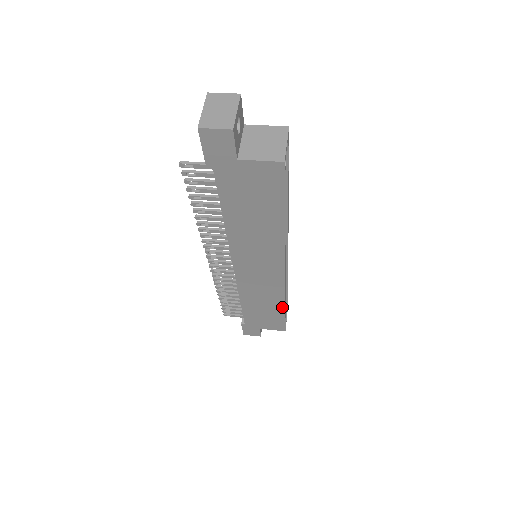
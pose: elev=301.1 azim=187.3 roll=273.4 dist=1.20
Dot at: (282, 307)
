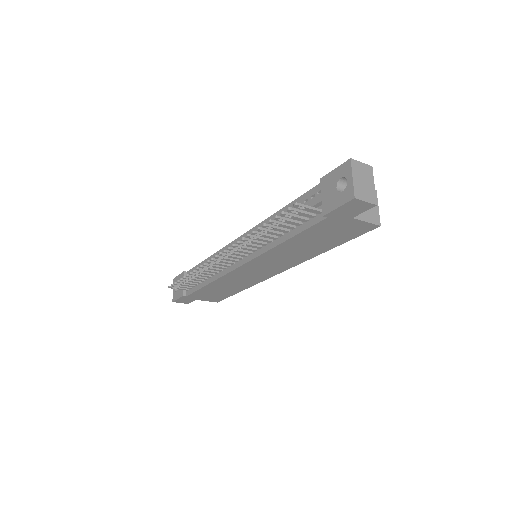
Dot at: (240, 290)
